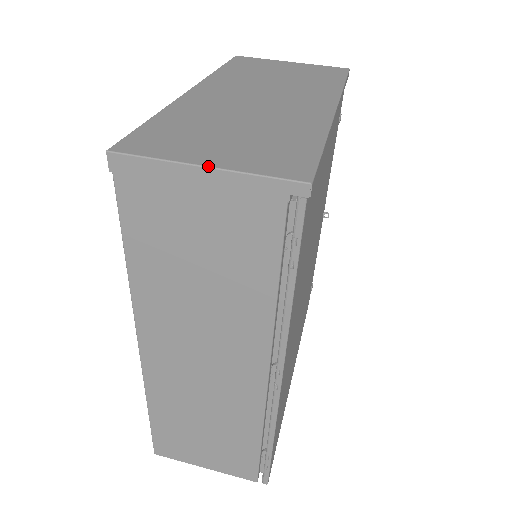
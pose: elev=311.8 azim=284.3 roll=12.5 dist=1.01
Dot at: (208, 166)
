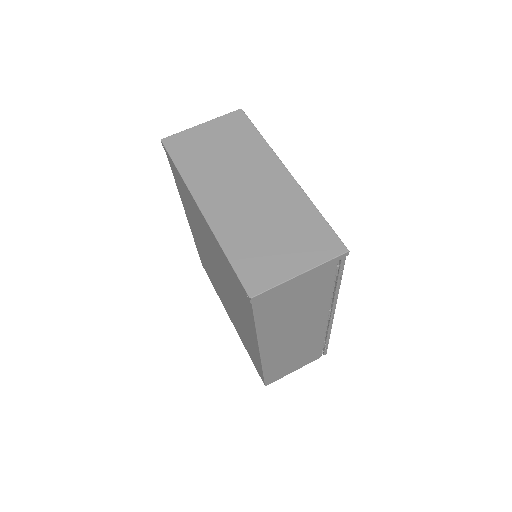
Dot at: (302, 273)
